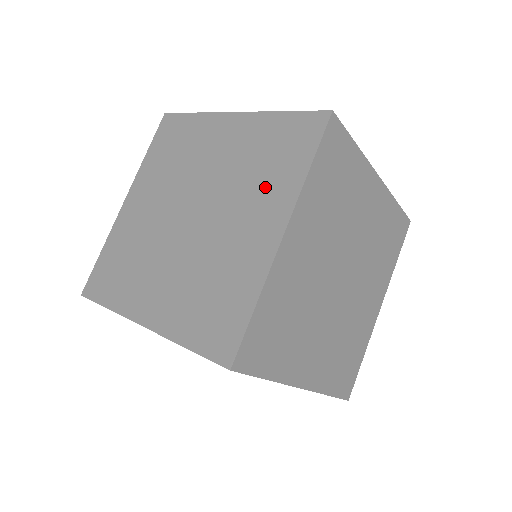
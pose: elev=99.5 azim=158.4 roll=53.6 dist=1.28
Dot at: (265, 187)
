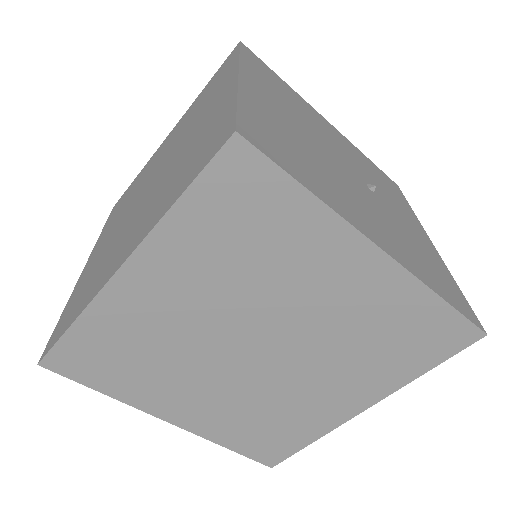
Dot at: (161, 197)
